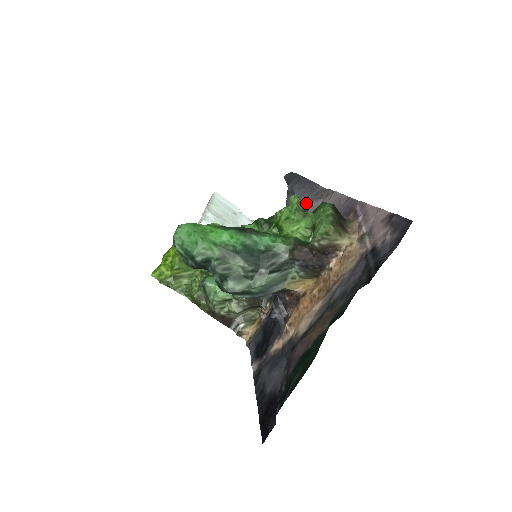
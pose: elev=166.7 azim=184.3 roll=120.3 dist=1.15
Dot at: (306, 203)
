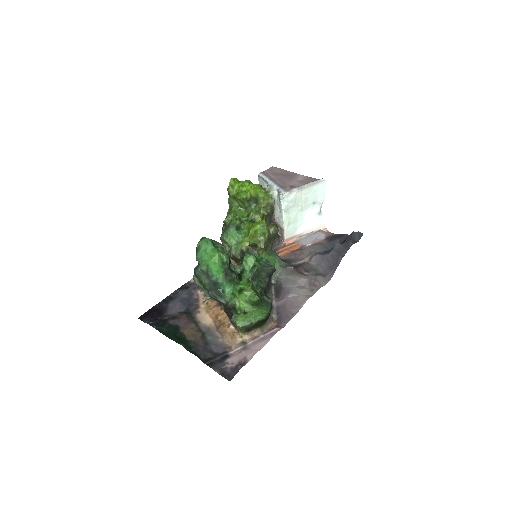
Dot at: (321, 266)
